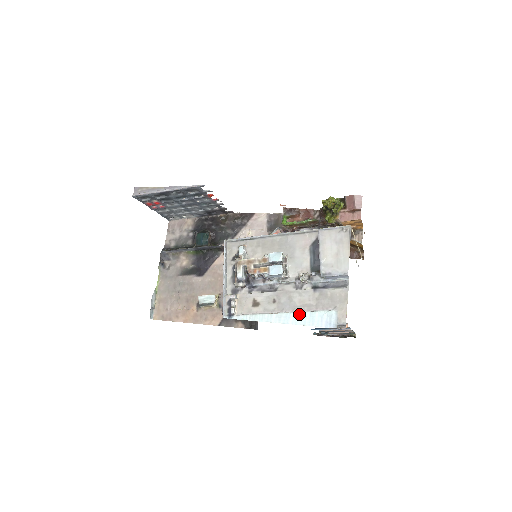
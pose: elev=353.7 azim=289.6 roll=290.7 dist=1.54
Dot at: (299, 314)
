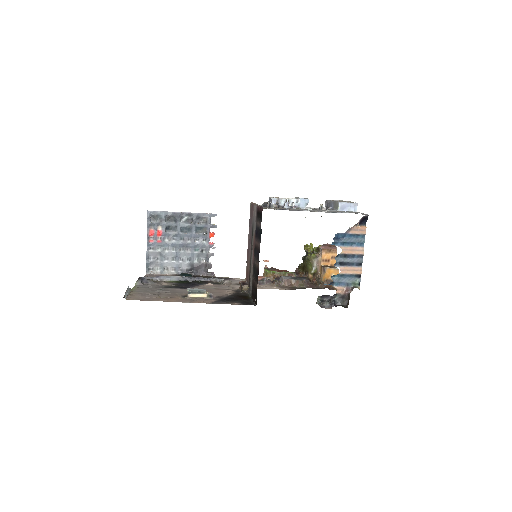
Dot at: occluded
